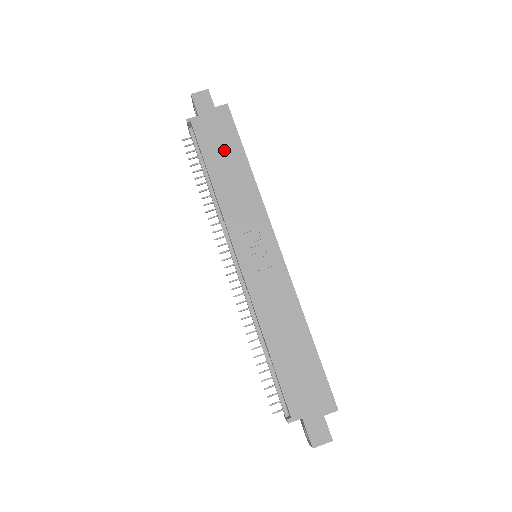
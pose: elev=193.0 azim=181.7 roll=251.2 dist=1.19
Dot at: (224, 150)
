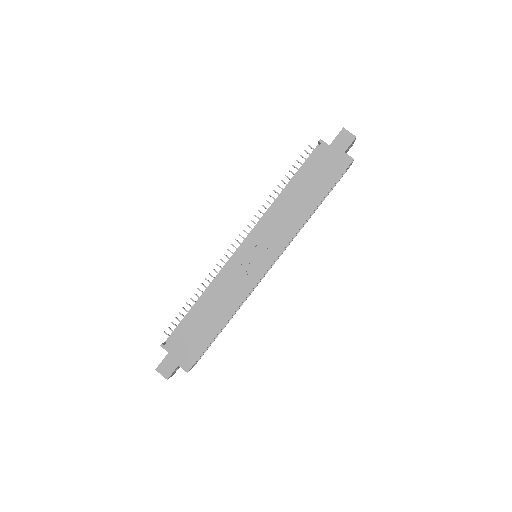
Dot at: (315, 183)
